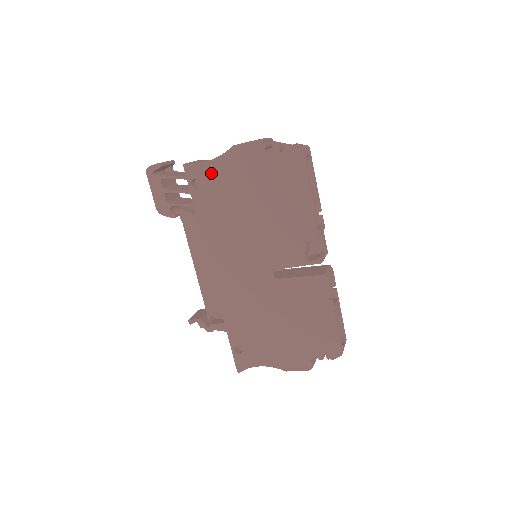
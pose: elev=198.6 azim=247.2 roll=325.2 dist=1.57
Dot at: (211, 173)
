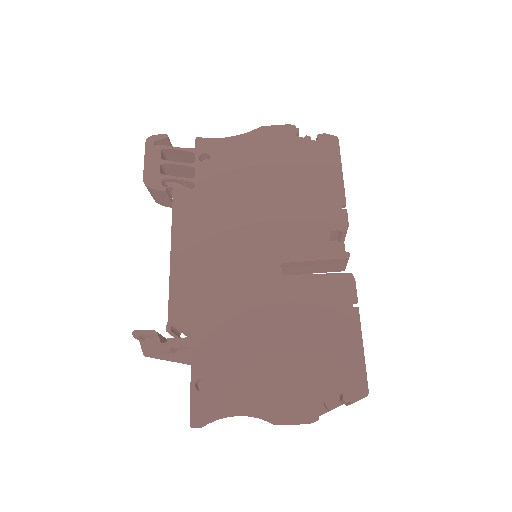
Dot at: (227, 149)
